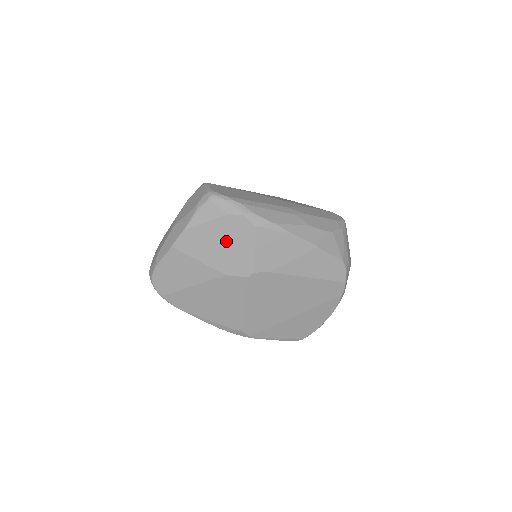
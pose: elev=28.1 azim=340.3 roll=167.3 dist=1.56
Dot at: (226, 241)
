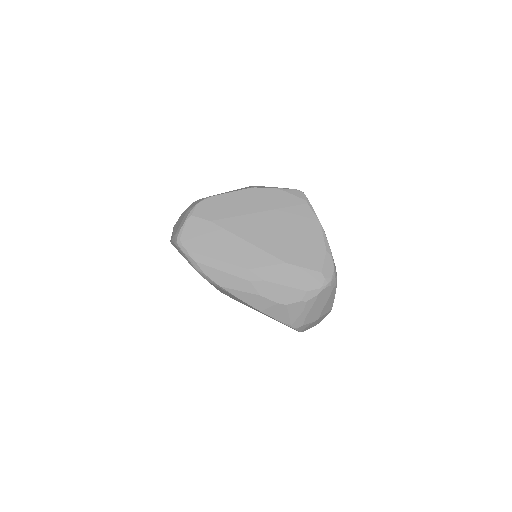
Dot at: occluded
